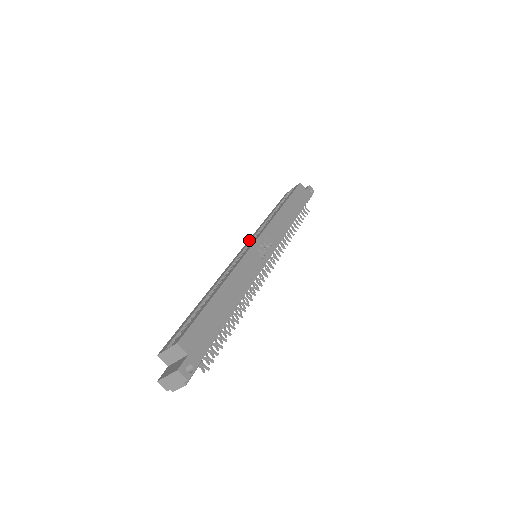
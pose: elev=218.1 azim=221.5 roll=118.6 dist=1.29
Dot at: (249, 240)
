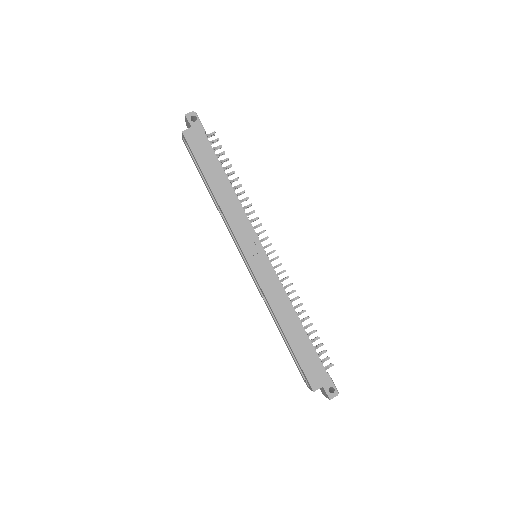
Dot at: occluded
